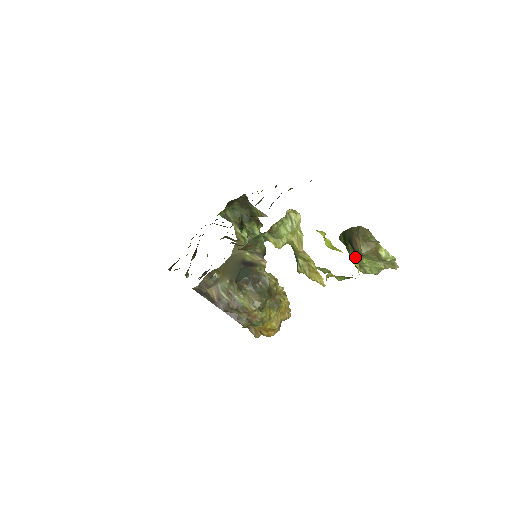
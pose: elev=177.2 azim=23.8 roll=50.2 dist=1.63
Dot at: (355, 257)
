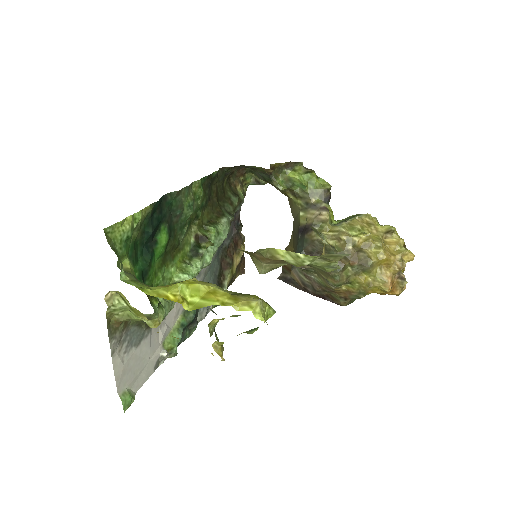
Dot at: occluded
